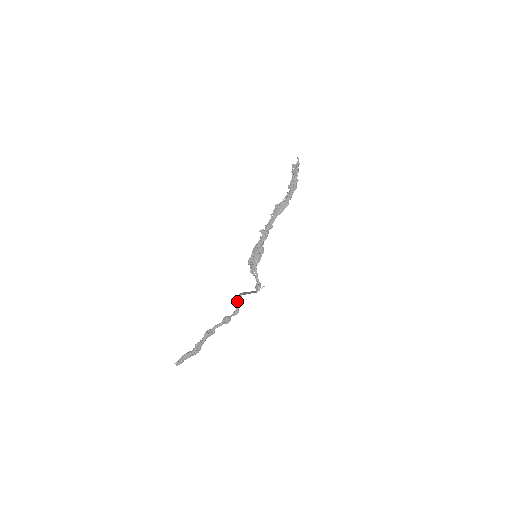
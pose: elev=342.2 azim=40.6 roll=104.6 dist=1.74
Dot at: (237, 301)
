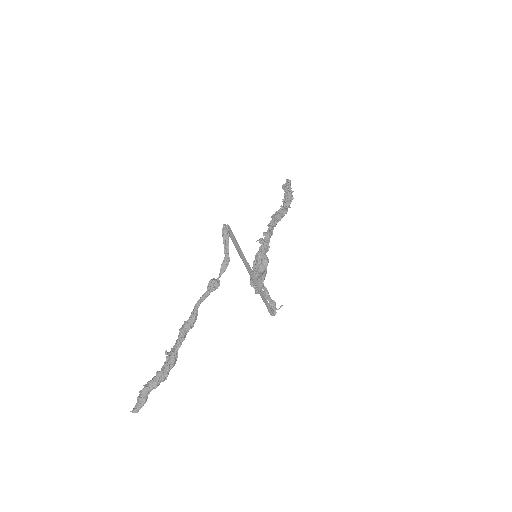
Dot at: occluded
